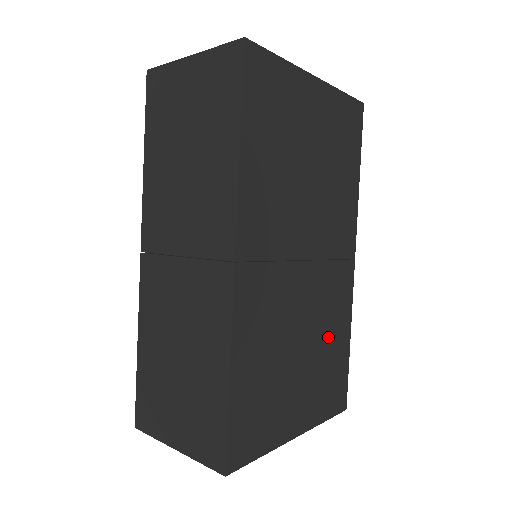
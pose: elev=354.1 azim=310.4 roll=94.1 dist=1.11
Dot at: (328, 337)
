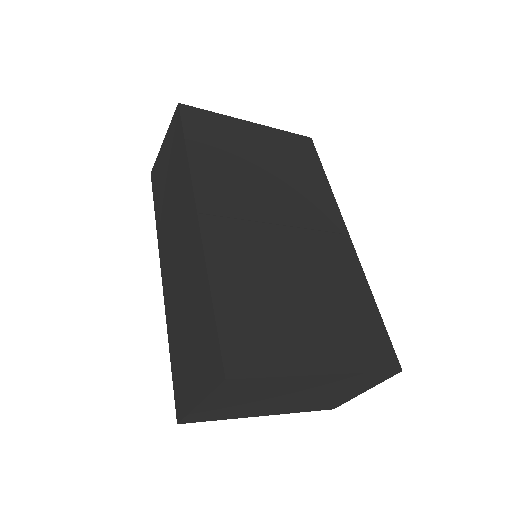
Dot at: (337, 291)
